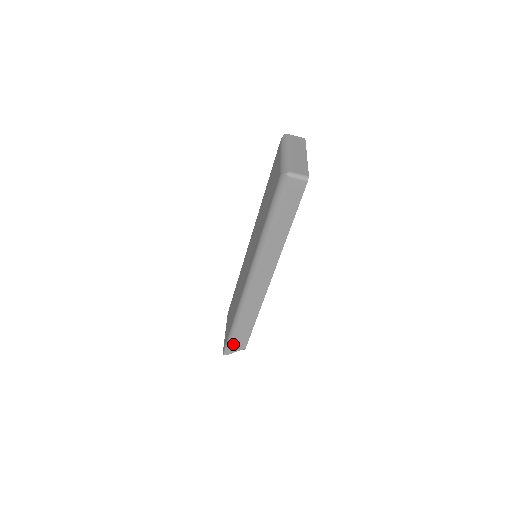
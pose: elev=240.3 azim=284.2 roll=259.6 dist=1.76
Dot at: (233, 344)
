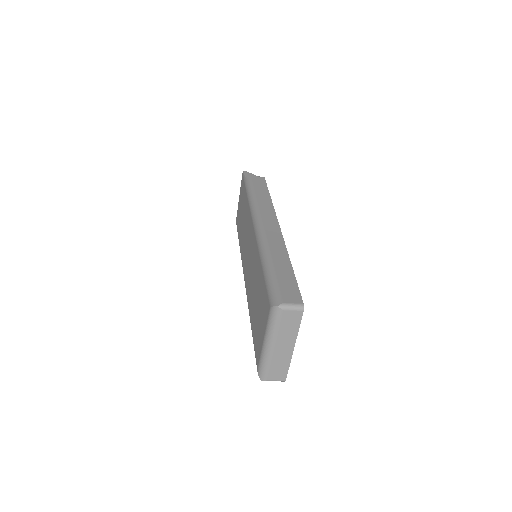
Dot at: occluded
